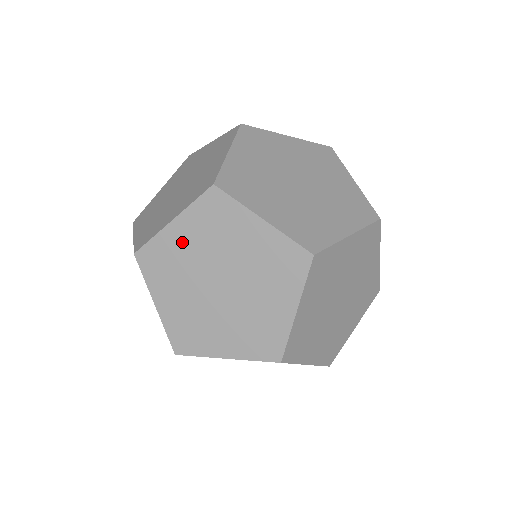
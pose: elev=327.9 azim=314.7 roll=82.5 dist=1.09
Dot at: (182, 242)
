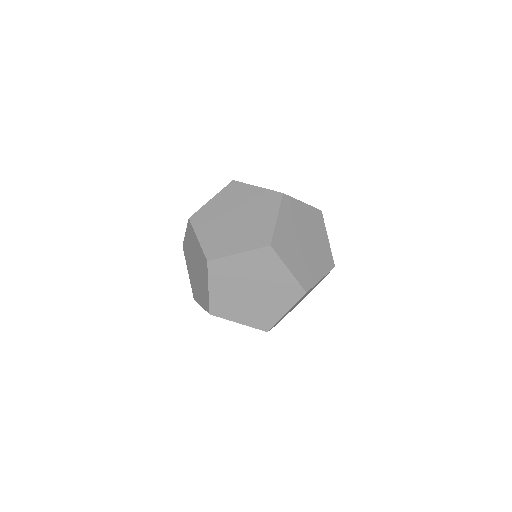
Dot at: (240, 265)
